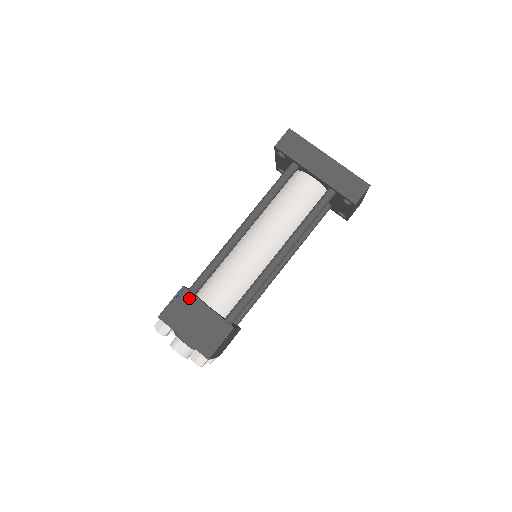
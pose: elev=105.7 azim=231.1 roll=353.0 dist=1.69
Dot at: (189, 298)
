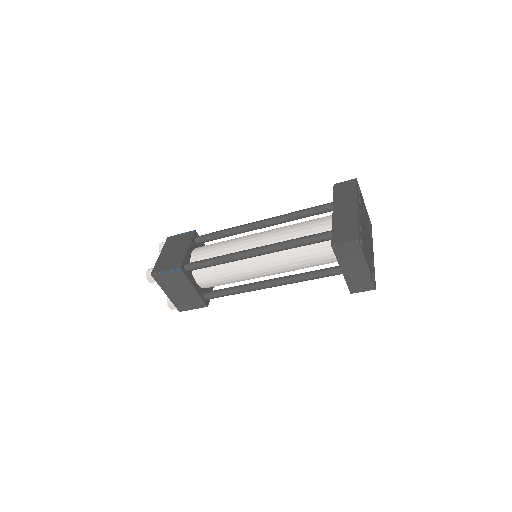
Dot at: (188, 237)
